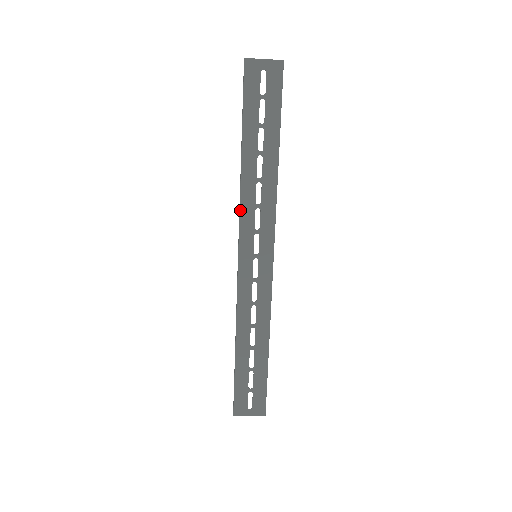
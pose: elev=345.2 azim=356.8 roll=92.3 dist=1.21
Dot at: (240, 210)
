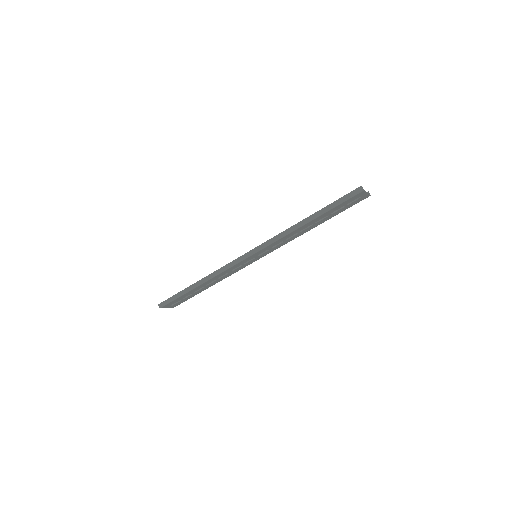
Dot at: (277, 241)
